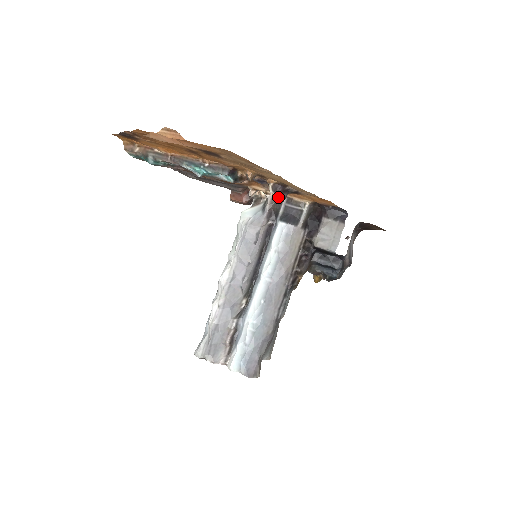
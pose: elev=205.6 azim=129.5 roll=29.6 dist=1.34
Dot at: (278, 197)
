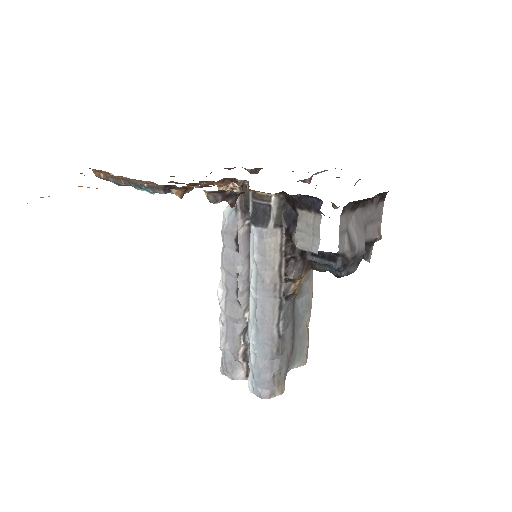
Dot at: (244, 191)
